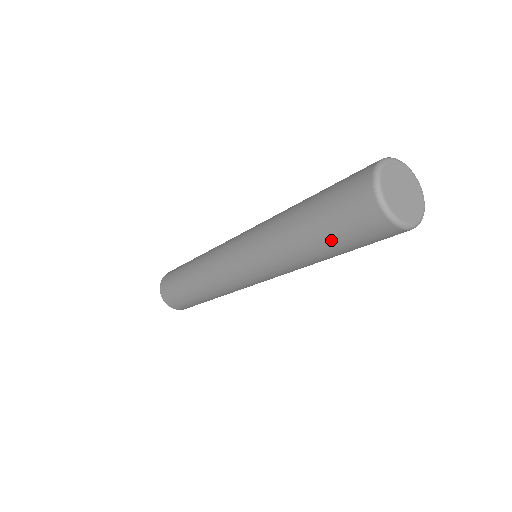
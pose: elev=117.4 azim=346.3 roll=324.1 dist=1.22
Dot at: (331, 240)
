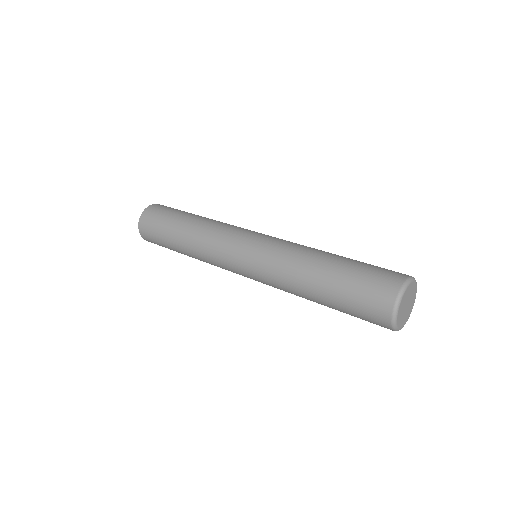
Dot at: occluded
